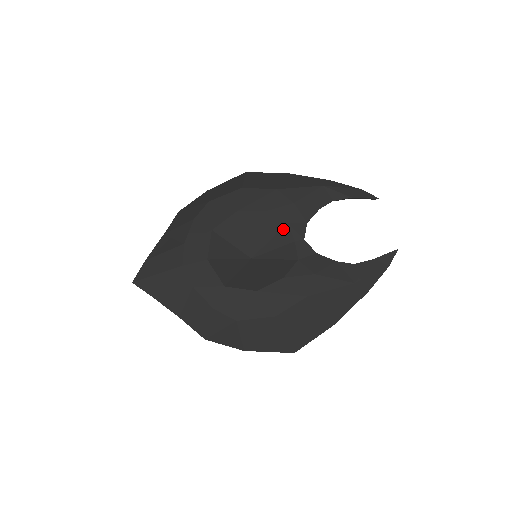
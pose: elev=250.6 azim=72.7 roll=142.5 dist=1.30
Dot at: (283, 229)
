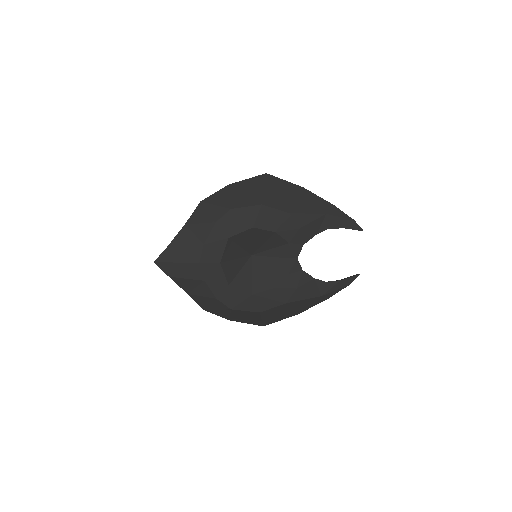
Dot at: (284, 246)
